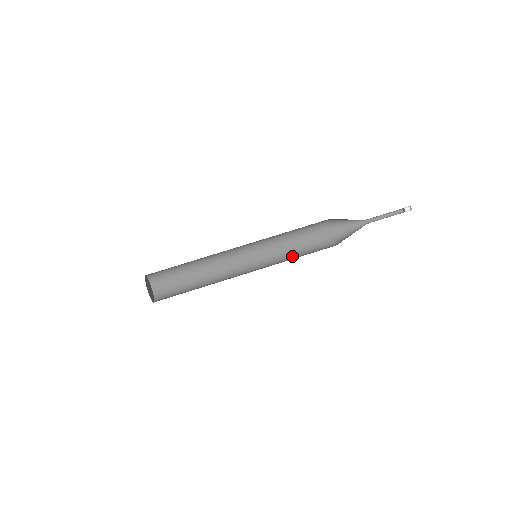
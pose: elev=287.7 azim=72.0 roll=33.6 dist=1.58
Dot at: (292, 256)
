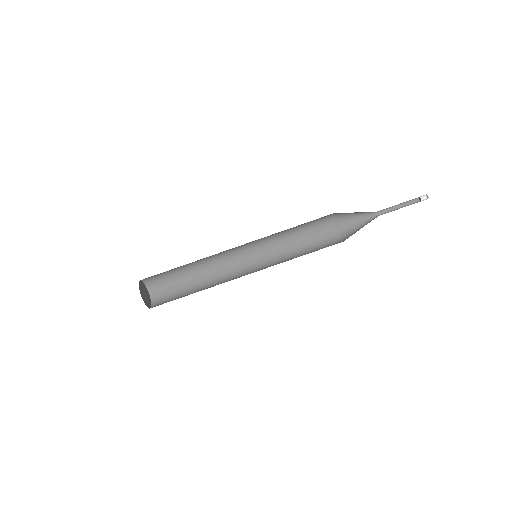
Dot at: (296, 255)
